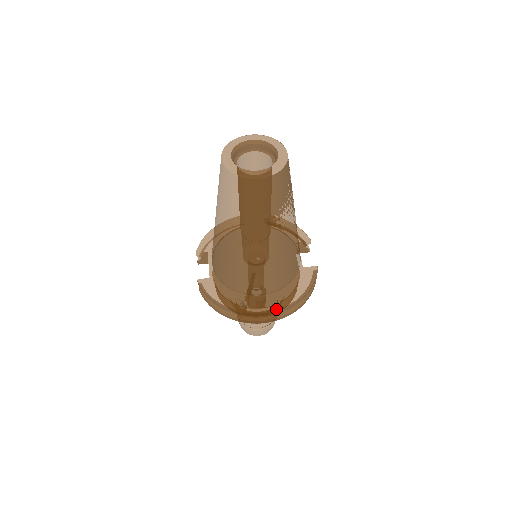
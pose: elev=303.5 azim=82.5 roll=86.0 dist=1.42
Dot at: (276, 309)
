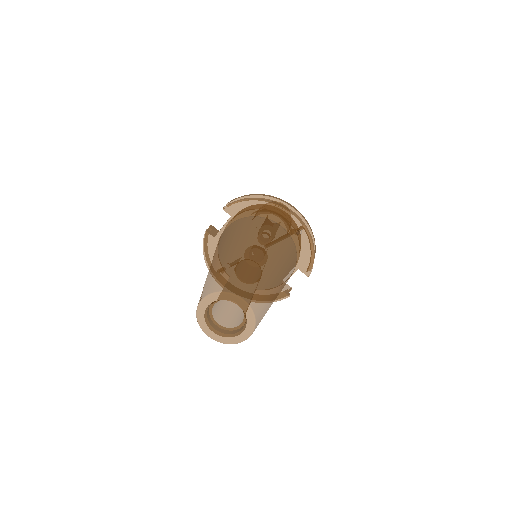
Dot at: occluded
